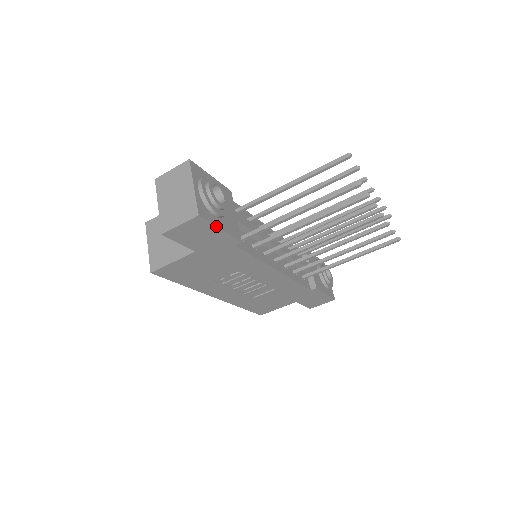
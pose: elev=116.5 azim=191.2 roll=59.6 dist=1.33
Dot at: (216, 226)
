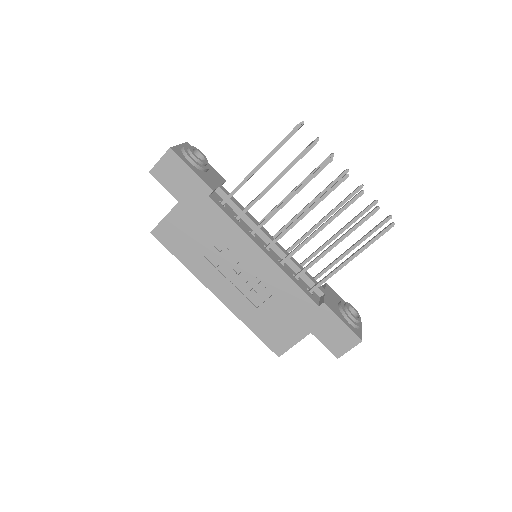
Dot at: (186, 164)
